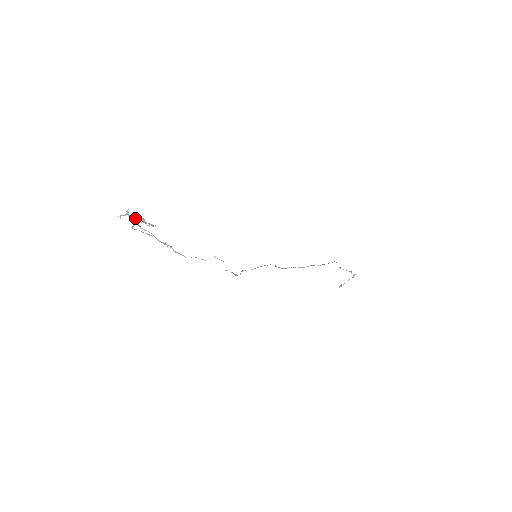
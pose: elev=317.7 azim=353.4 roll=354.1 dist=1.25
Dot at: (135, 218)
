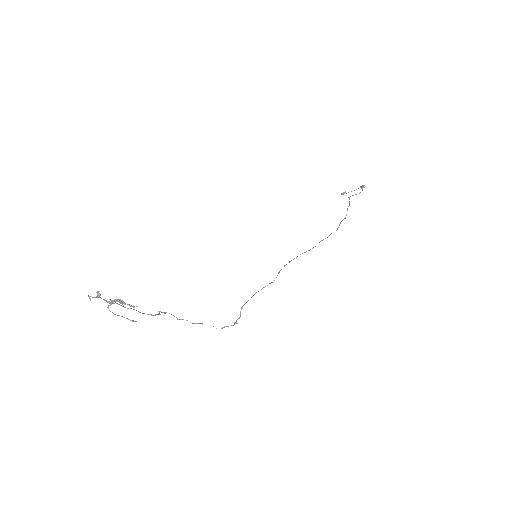
Dot at: (110, 303)
